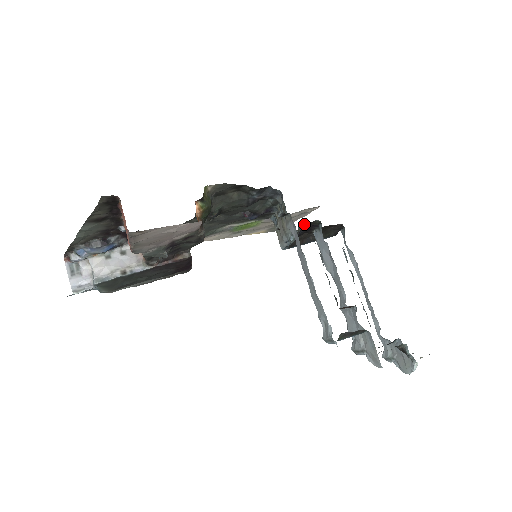
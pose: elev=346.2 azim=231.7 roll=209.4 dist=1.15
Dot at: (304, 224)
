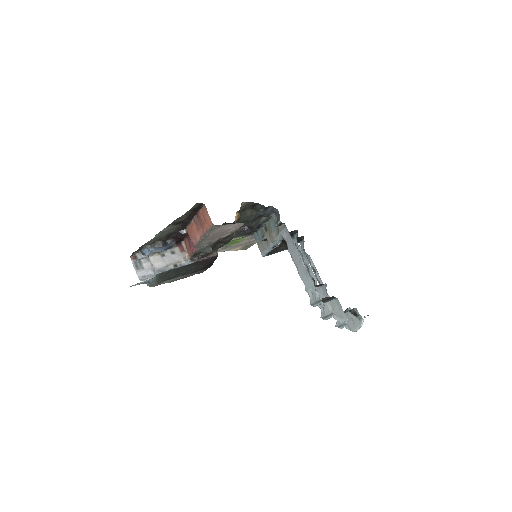
Dot at: occluded
